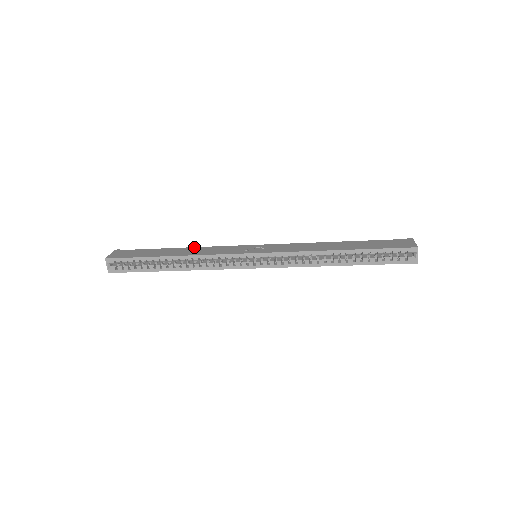
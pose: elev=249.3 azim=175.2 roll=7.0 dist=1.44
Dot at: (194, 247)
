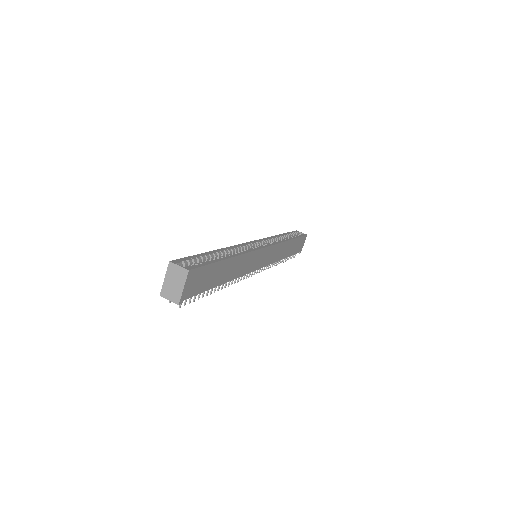
Dot at: occluded
